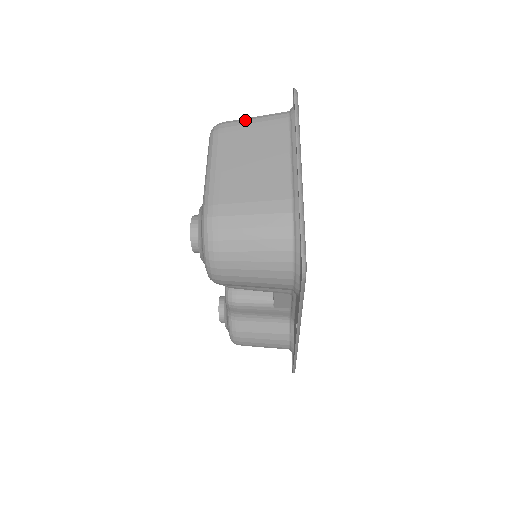
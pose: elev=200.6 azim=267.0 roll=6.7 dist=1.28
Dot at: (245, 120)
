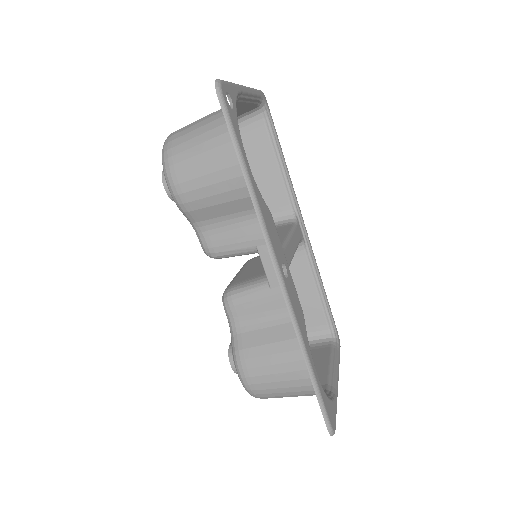
Dot at: occluded
